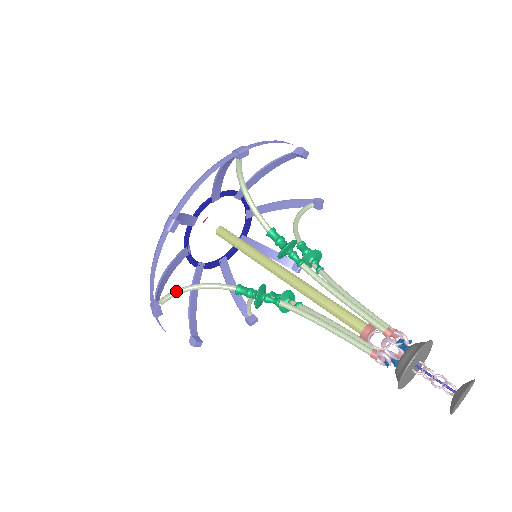
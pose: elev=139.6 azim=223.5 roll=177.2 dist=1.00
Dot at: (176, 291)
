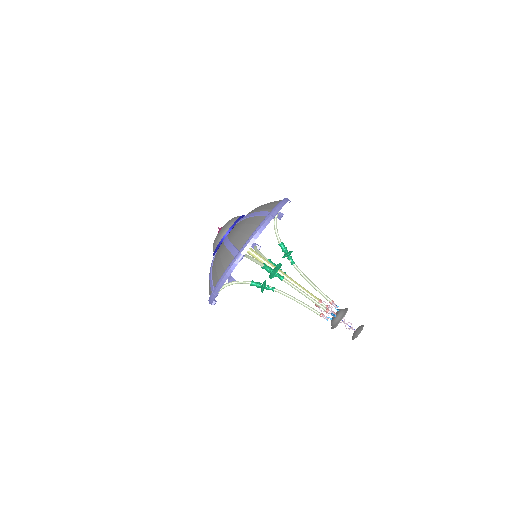
Dot at: (220, 290)
